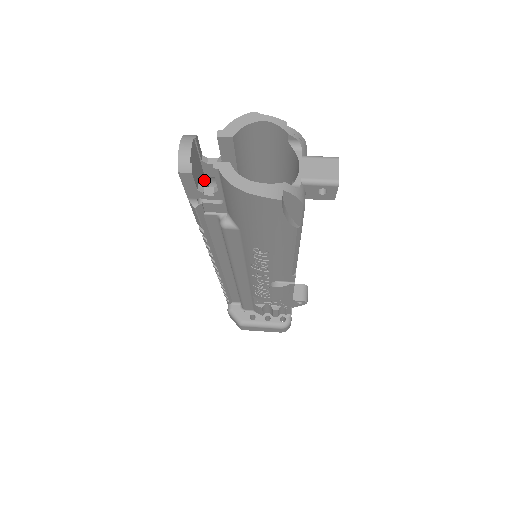
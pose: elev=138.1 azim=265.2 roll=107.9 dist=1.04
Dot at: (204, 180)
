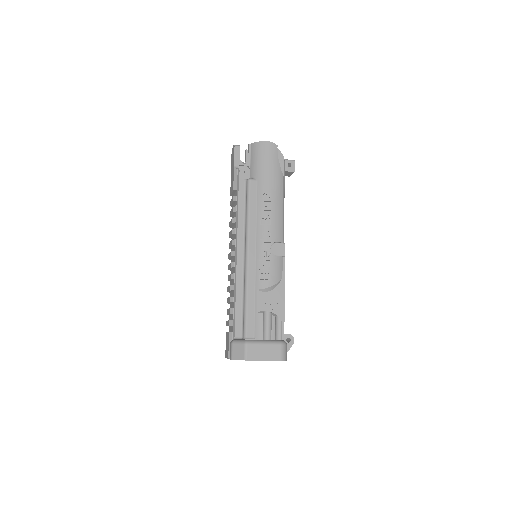
Dot at: occluded
